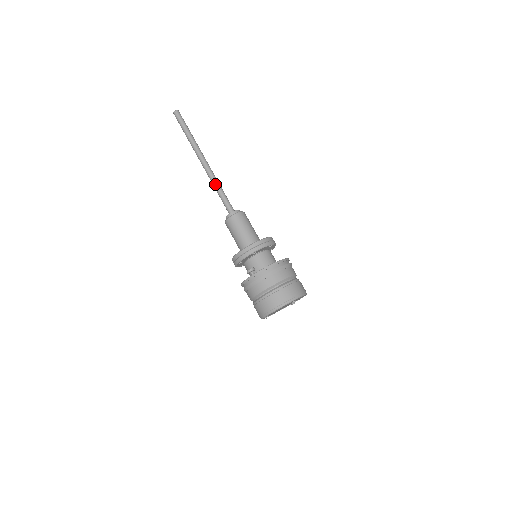
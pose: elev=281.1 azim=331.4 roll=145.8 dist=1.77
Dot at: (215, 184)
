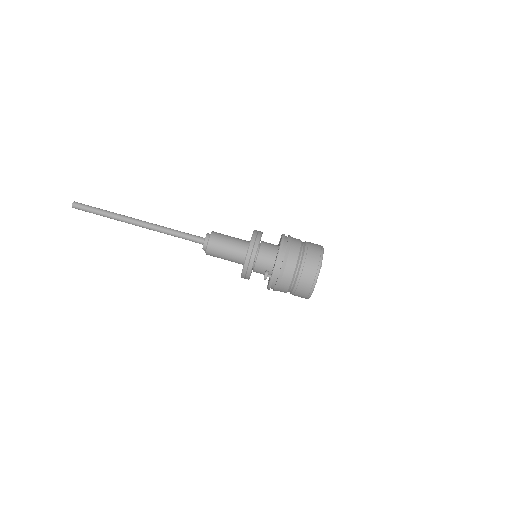
Dot at: (167, 233)
